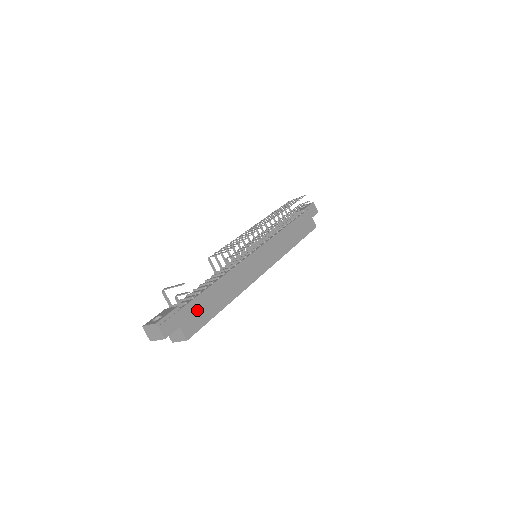
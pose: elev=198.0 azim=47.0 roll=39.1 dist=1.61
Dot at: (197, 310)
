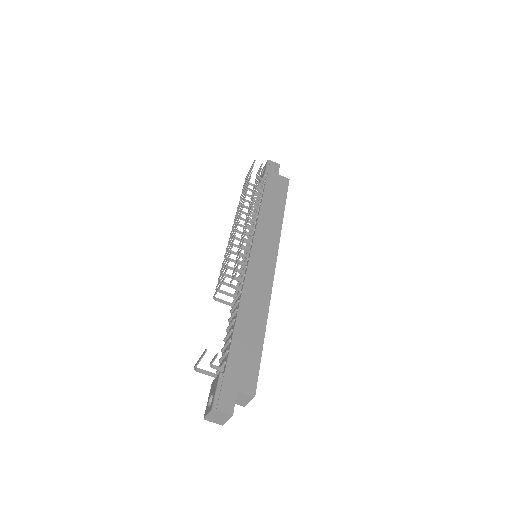
Dot at: (241, 359)
